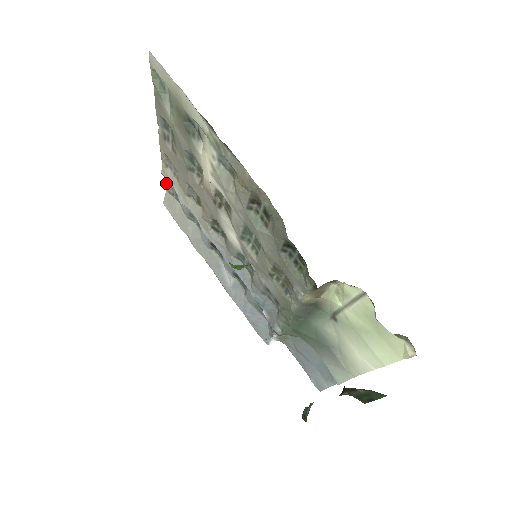
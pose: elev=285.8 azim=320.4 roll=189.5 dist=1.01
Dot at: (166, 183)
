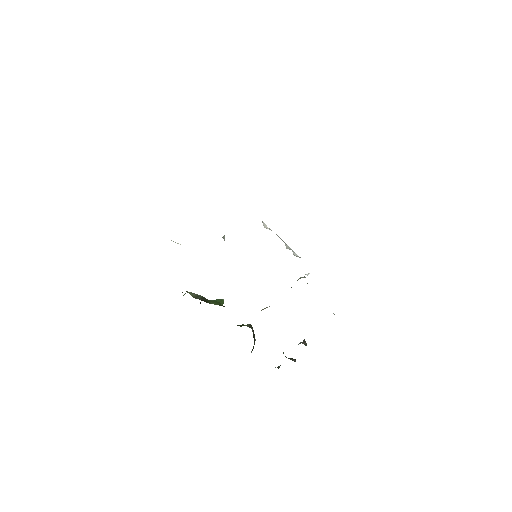
Dot at: occluded
